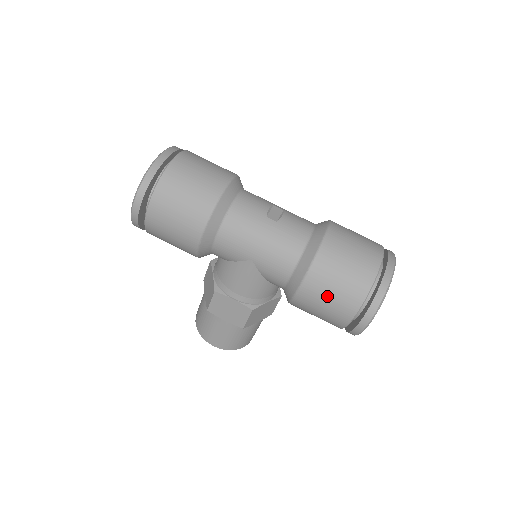
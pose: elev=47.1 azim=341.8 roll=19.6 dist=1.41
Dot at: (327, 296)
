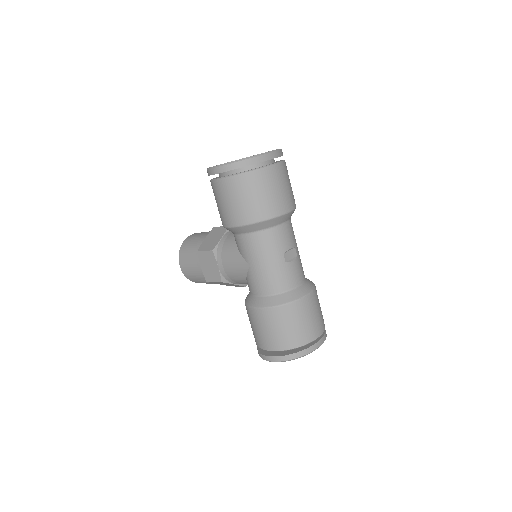
Dot at: (266, 328)
